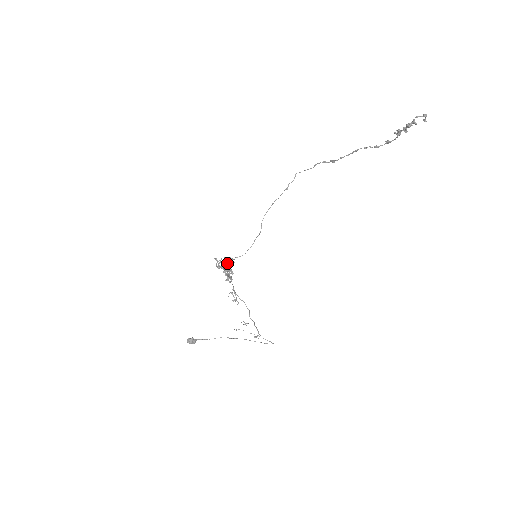
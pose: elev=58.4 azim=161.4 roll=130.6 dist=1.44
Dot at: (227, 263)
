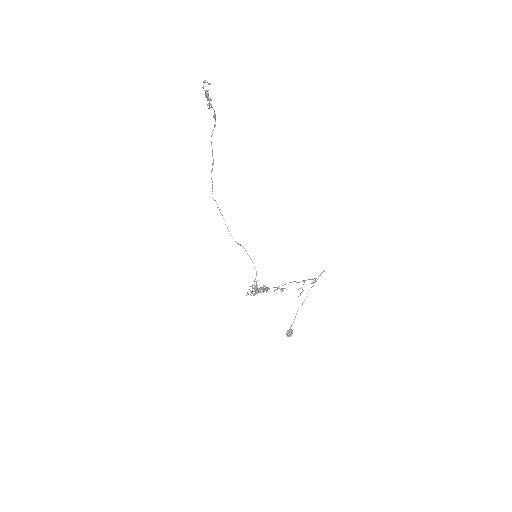
Dot at: (256, 287)
